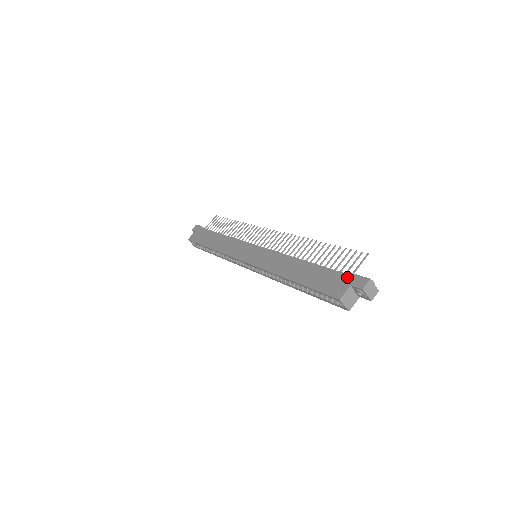
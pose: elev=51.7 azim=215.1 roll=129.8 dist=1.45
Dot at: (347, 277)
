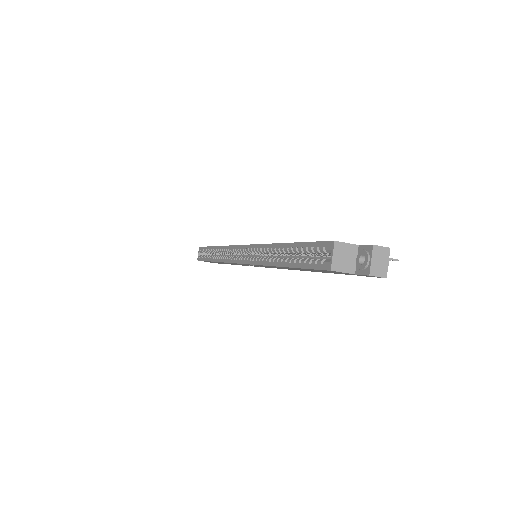
Dot at: occluded
